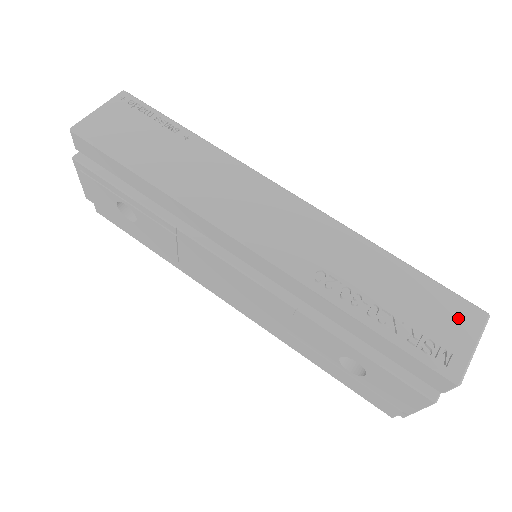
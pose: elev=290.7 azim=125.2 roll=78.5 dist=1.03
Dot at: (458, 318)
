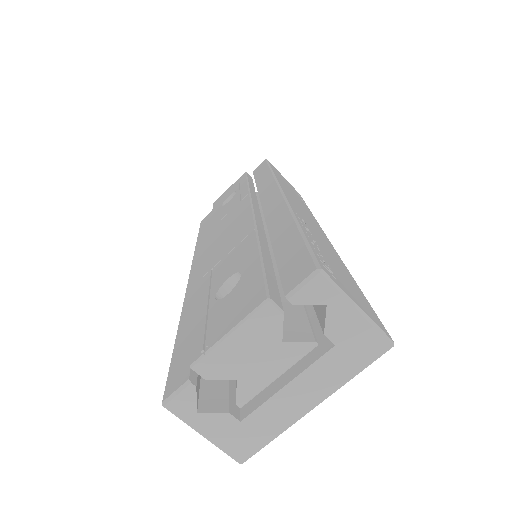
Dot at: (365, 306)
